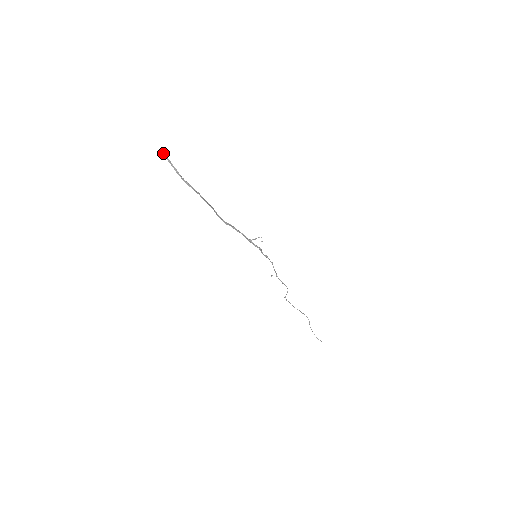
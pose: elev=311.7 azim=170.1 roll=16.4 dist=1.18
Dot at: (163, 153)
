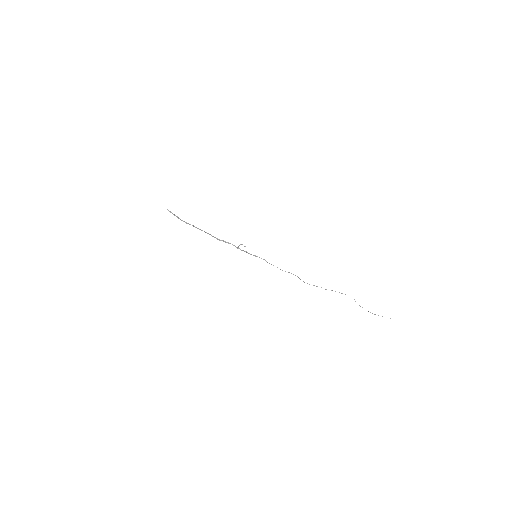
Dot at: (168, 210)
